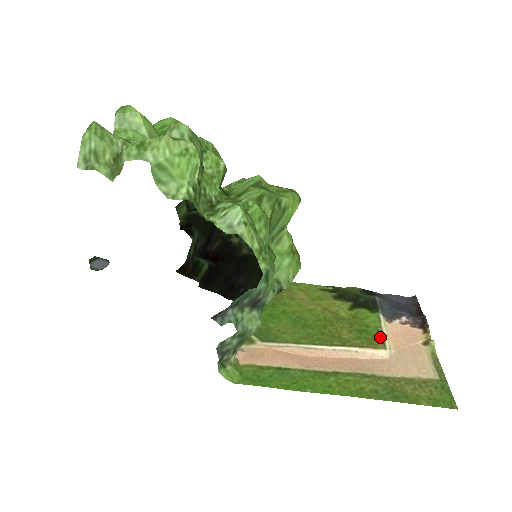
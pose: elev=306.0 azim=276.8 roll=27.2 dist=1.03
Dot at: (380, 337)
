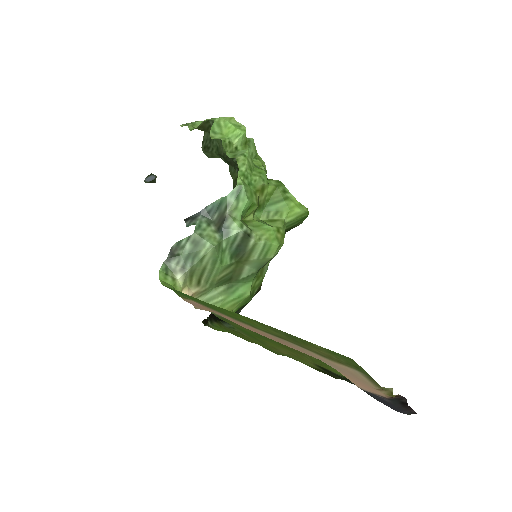
Dot at: occluded
